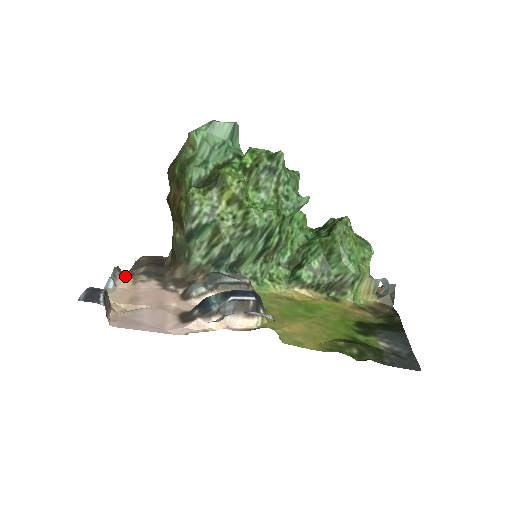
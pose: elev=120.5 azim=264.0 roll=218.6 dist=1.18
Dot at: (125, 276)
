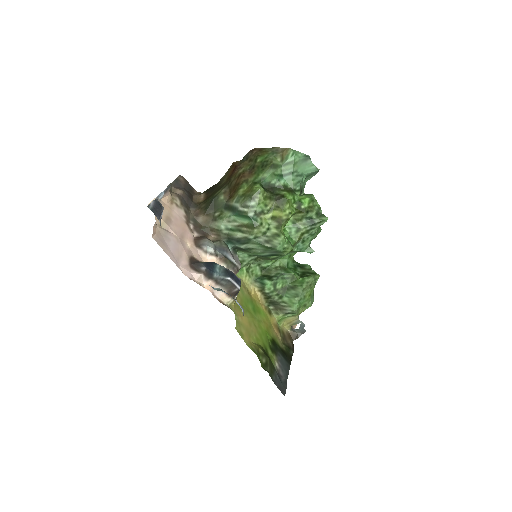
Dot at: (169, 192)
